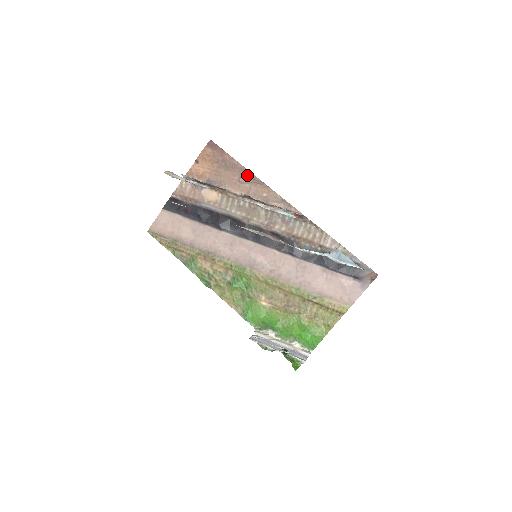
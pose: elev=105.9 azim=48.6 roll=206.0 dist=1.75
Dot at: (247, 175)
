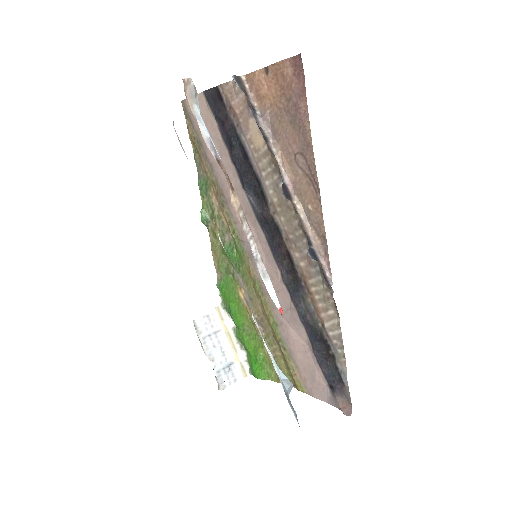
Dot at: (308, 160)
